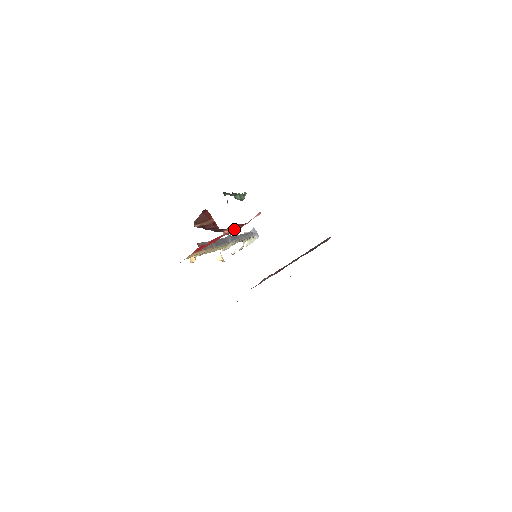
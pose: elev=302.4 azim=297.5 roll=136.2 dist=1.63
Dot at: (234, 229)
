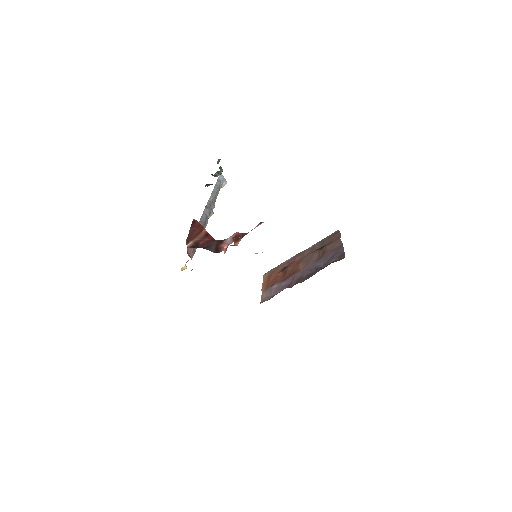
Dot at: occluded
